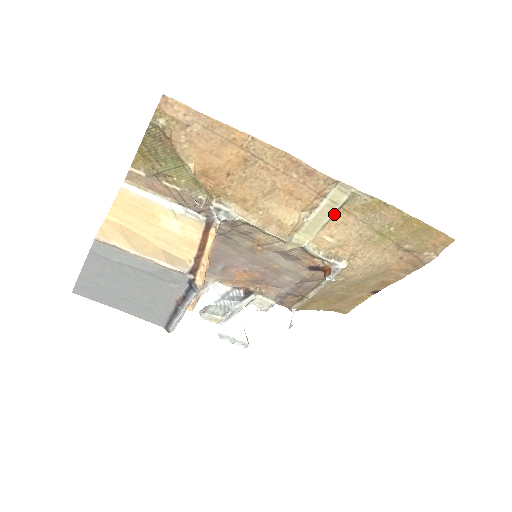
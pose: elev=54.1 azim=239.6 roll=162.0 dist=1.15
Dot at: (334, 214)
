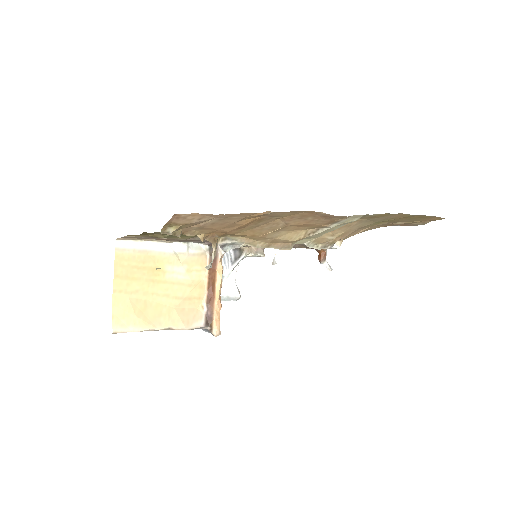
Dot at: occluded
